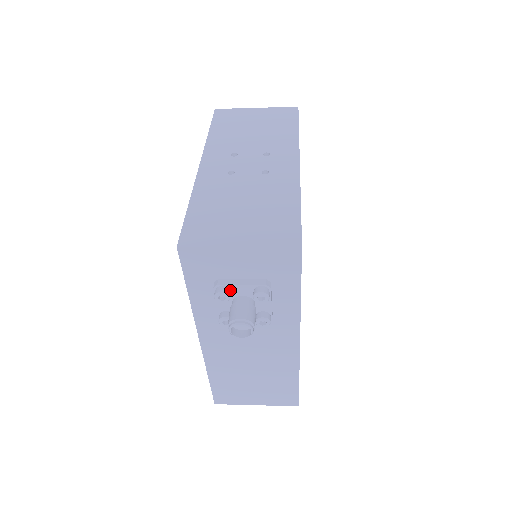
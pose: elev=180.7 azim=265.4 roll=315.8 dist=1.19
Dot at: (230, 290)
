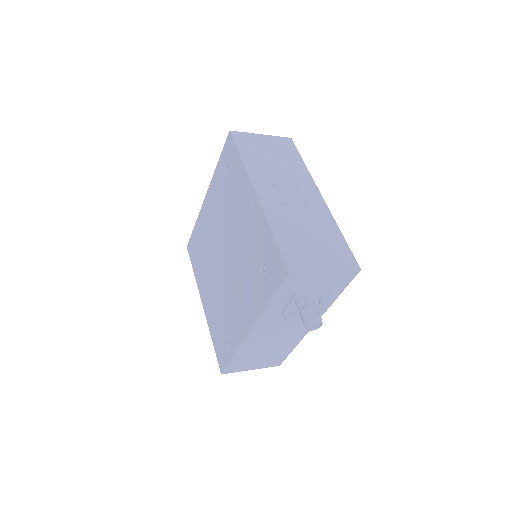
Dot at: (304, 298)
